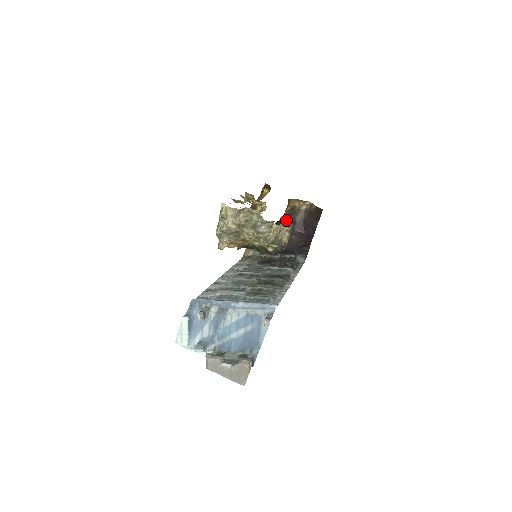
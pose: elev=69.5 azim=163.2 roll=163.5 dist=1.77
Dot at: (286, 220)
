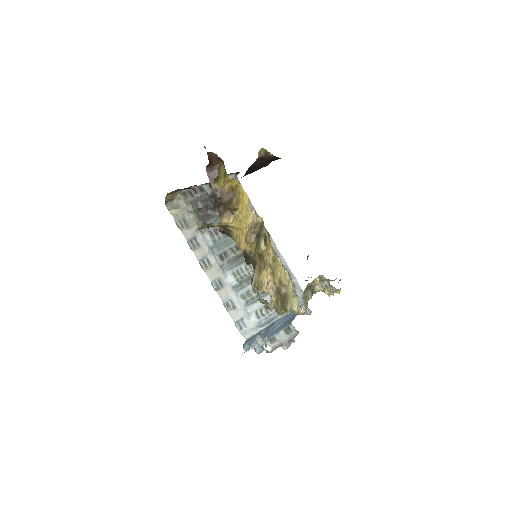
Dot at: occluded
